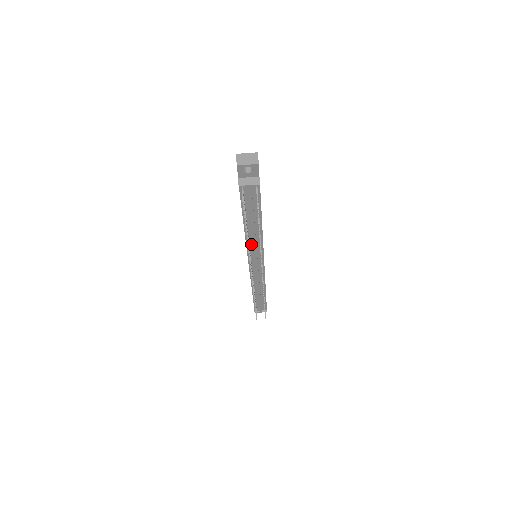
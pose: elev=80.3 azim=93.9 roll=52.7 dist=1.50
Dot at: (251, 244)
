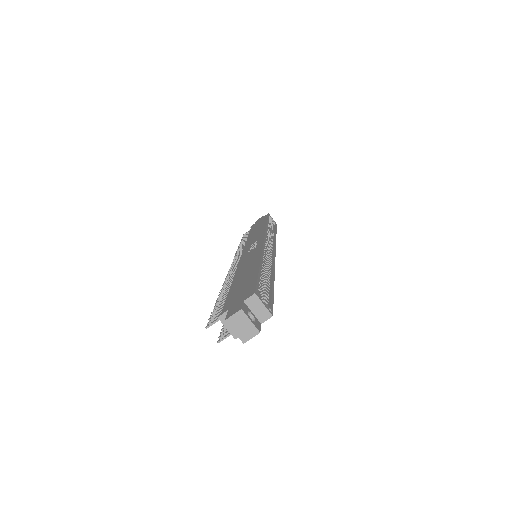
Dot at: occluded
